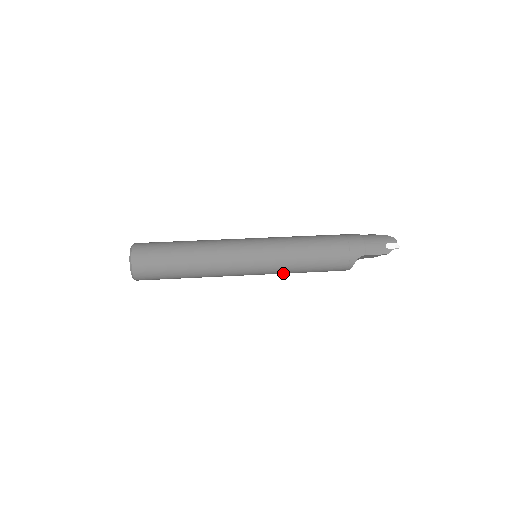
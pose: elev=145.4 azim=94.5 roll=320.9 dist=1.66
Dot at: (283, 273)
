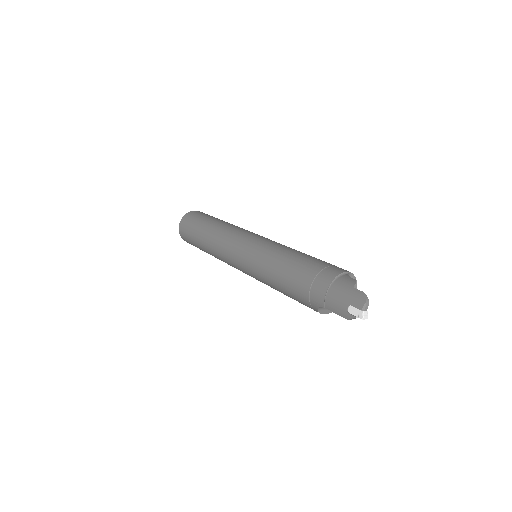
Dot at: occluded
